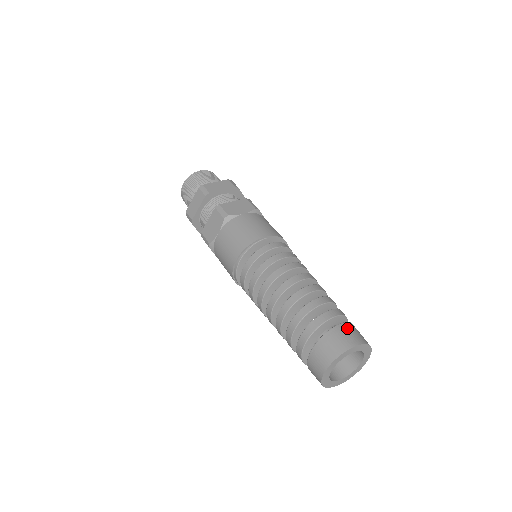
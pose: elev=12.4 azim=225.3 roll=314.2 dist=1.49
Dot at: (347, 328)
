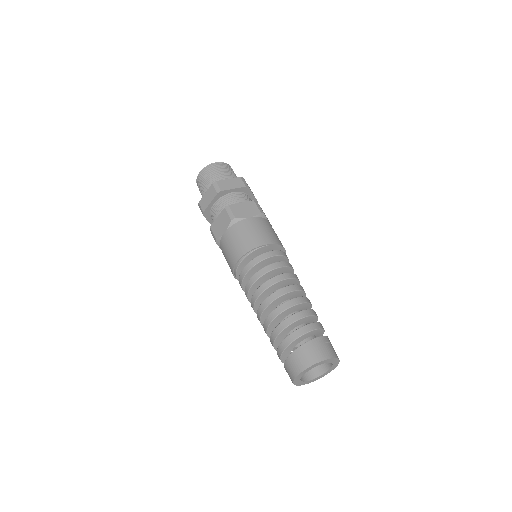
Dot at: (321, 342)
